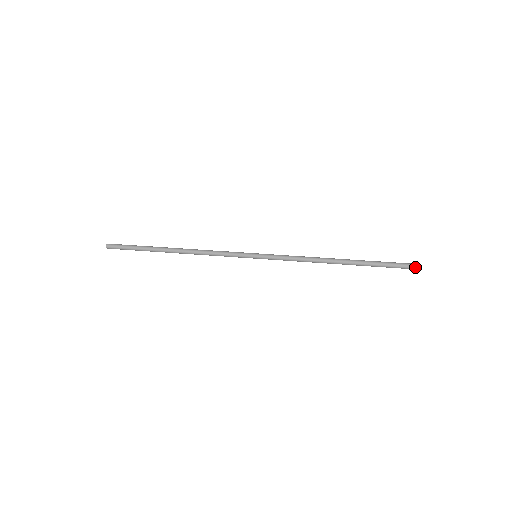
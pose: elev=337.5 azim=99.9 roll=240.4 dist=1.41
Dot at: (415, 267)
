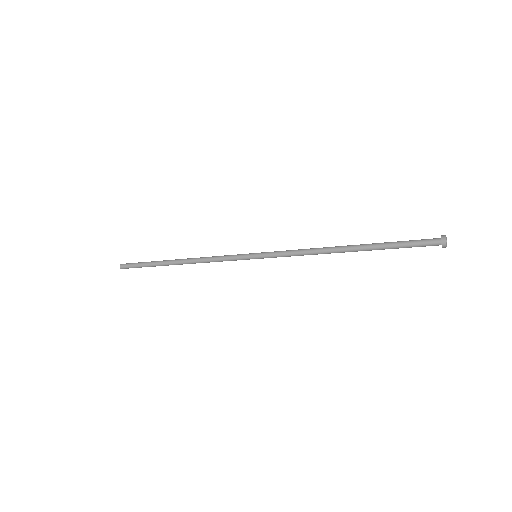
Dot at: (442, 243)
